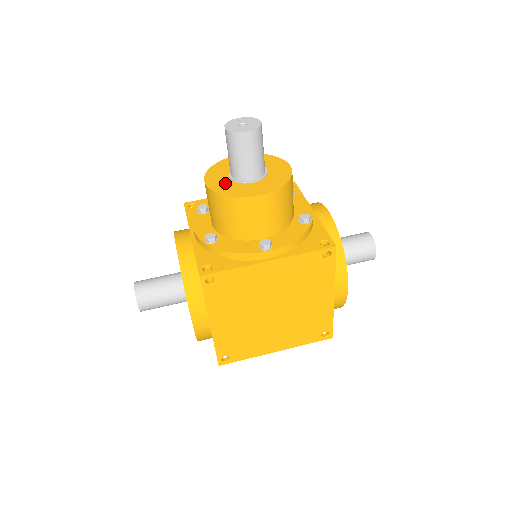
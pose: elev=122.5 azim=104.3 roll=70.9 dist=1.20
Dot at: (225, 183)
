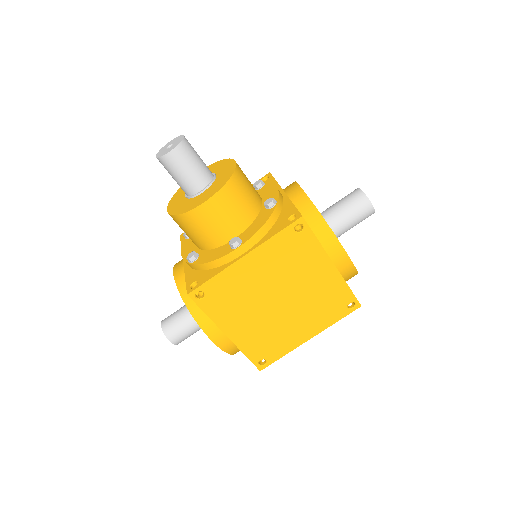
Dot at: (182, 203)
